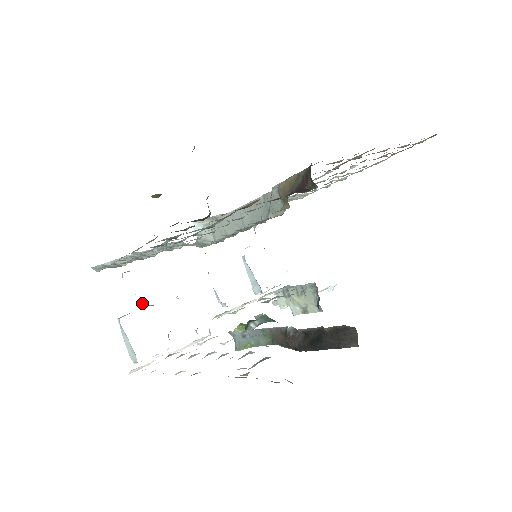
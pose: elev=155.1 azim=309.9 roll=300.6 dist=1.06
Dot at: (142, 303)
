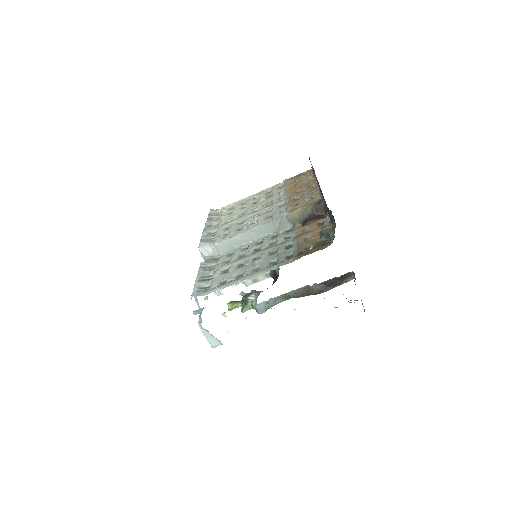
Dot at: (197, 310)
